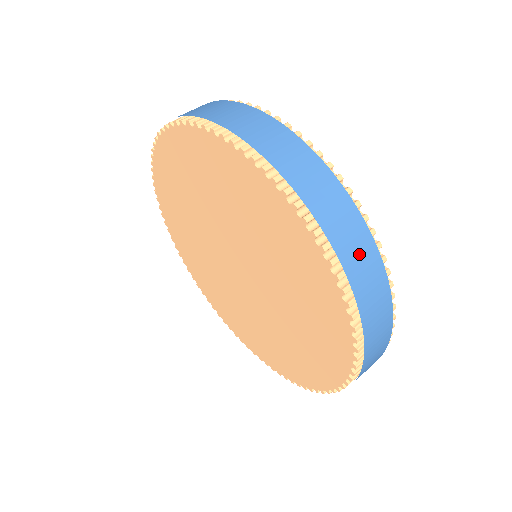
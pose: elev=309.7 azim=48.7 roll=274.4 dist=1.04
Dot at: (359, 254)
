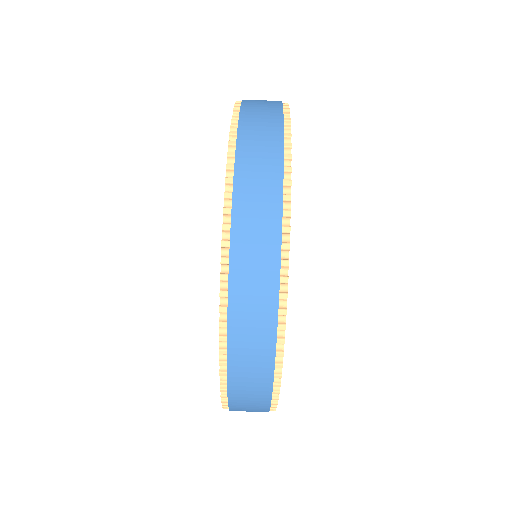
Dot at: occluded
